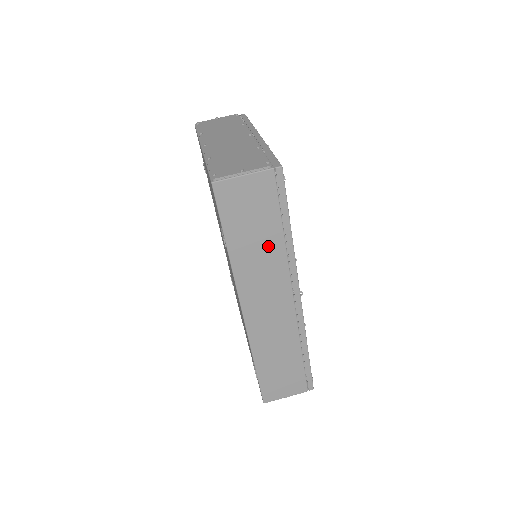
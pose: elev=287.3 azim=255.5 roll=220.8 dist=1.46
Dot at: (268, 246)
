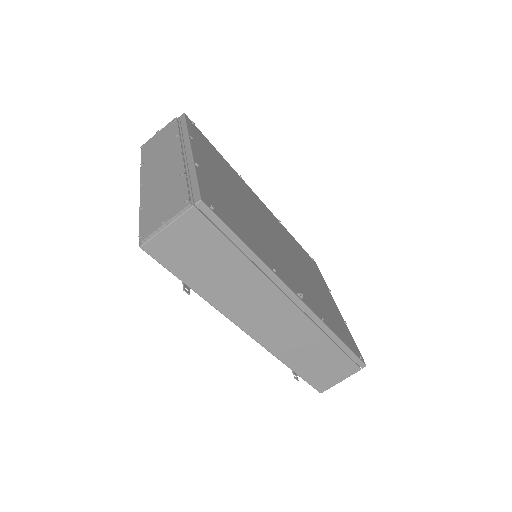
Dot at: (236, 273)
